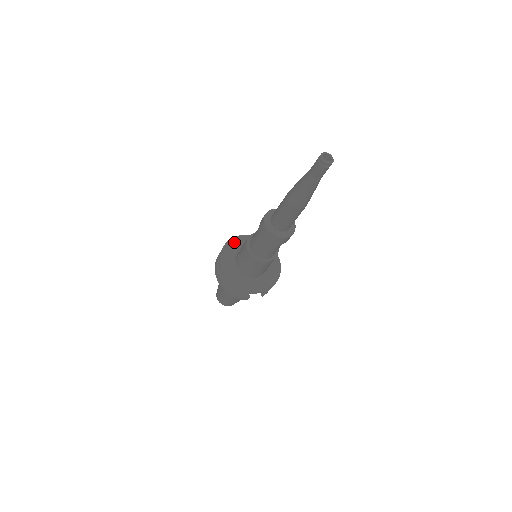
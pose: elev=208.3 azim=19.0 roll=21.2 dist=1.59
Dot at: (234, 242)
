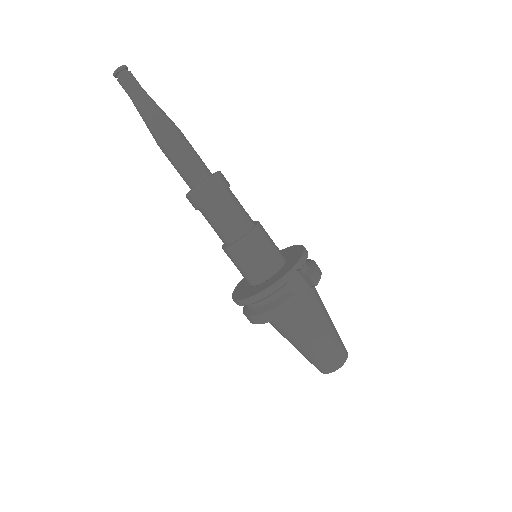
Dot at: (242, 282)
